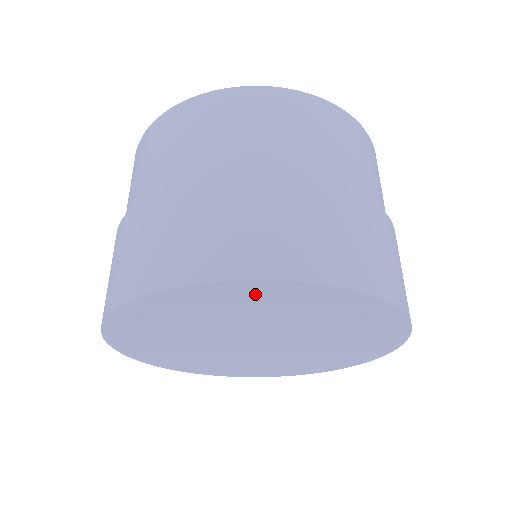
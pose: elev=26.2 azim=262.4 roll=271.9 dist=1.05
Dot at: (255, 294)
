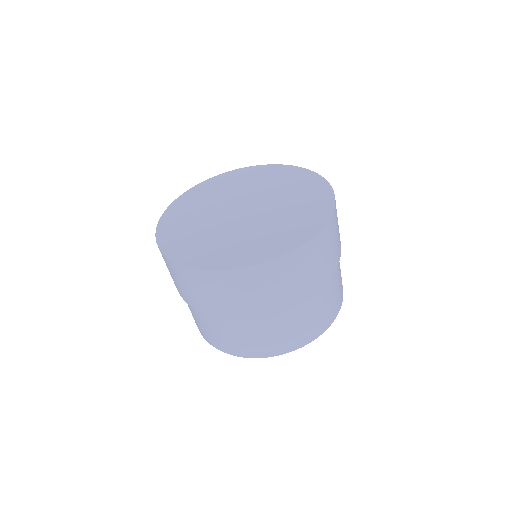
Dot at: (226, 179)
